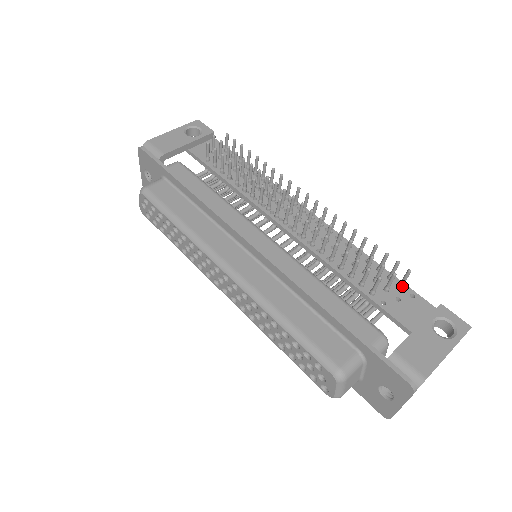
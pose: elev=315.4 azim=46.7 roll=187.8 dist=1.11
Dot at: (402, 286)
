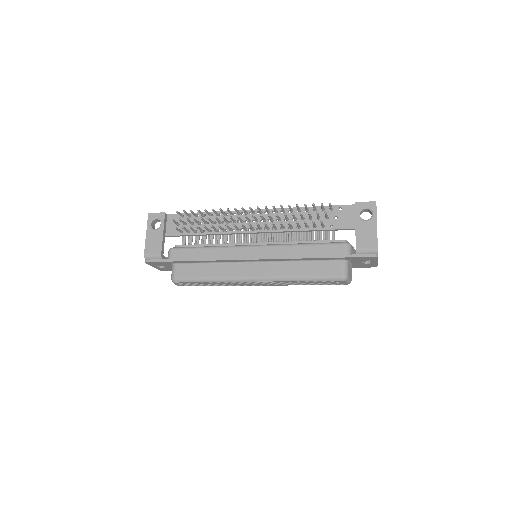
Dot at: (332, 209)
